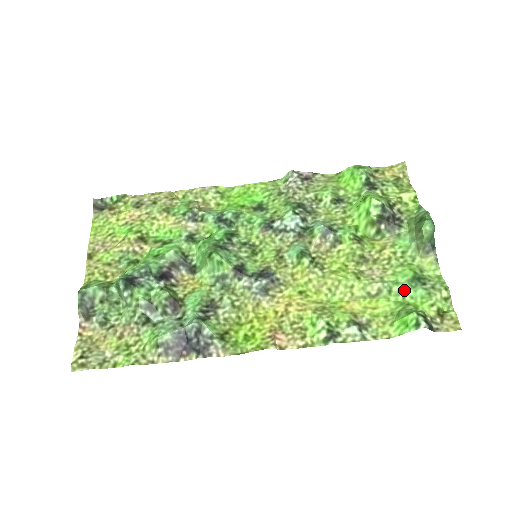
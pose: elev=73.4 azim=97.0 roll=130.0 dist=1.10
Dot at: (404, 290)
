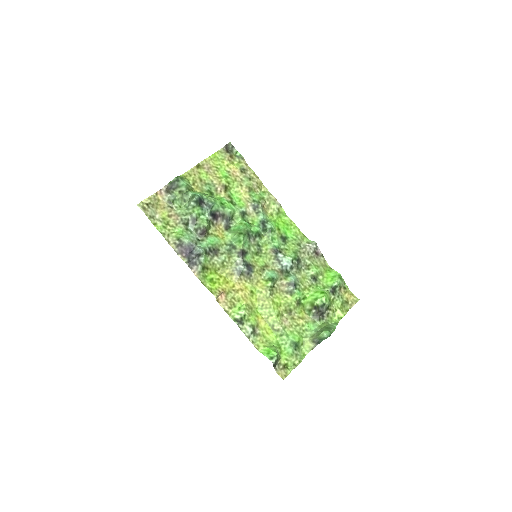
Dot at: (286, 342)
